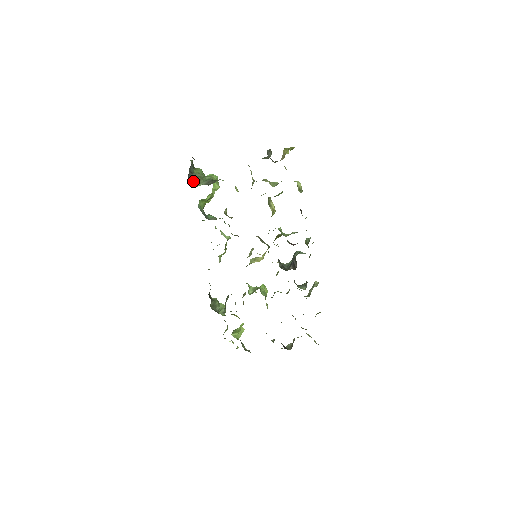
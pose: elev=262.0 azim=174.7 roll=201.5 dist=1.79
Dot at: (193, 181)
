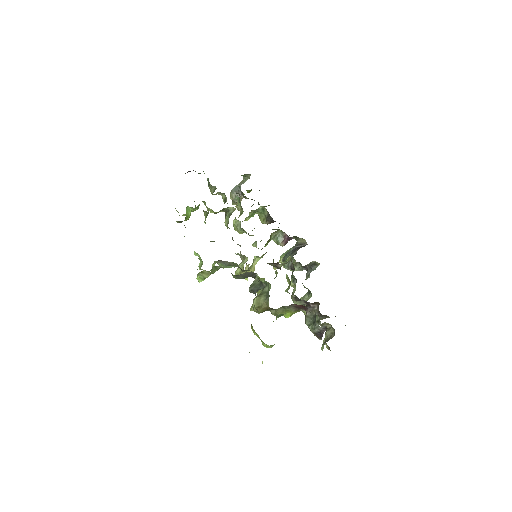
Dot at: occluded
